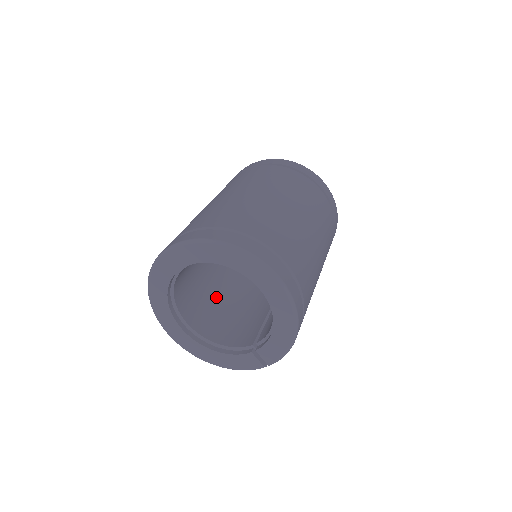
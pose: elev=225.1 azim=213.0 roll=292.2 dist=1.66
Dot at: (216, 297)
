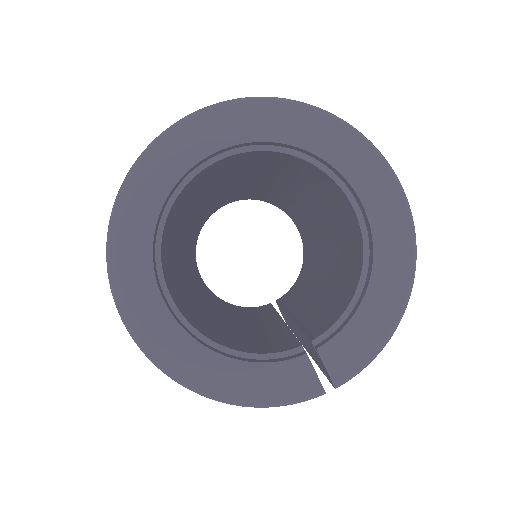
Dot at: (192, 300)
